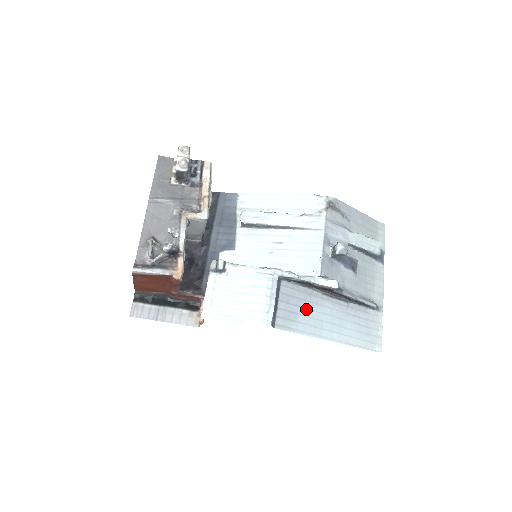
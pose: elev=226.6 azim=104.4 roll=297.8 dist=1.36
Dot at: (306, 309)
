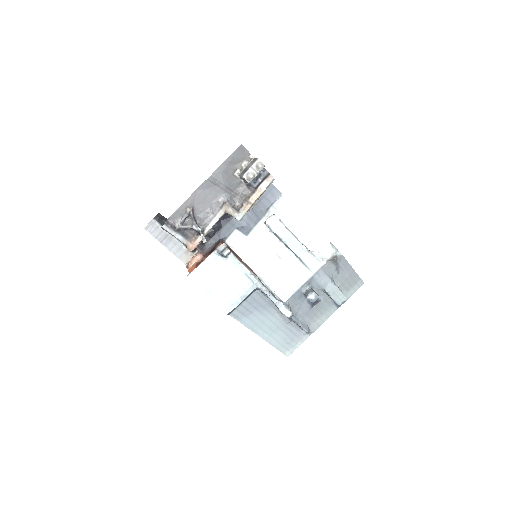
Dot at: (260, 312)
